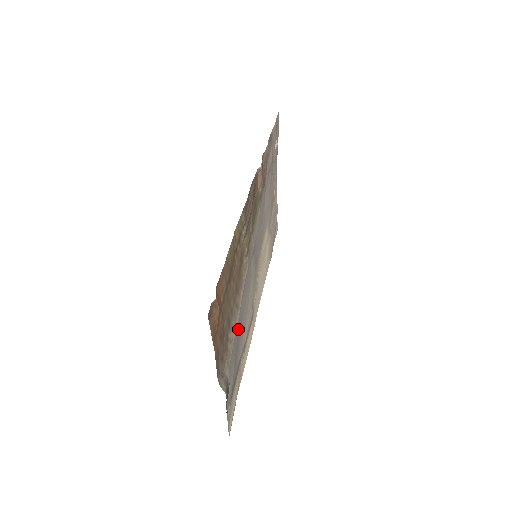
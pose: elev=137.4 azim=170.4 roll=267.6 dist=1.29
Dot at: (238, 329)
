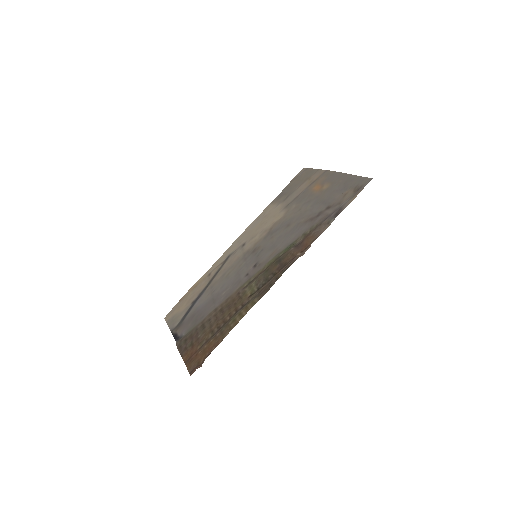
Dot at: (207, 310)
